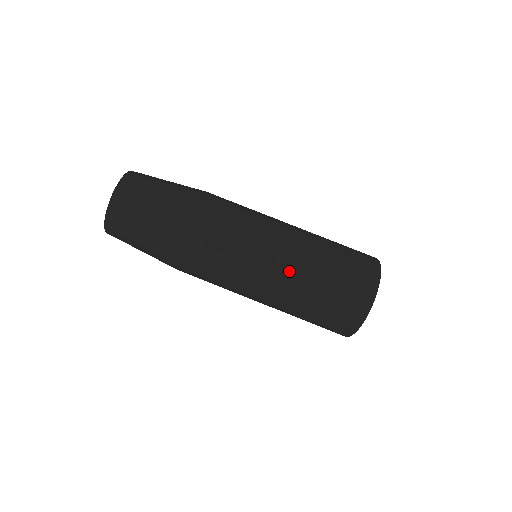
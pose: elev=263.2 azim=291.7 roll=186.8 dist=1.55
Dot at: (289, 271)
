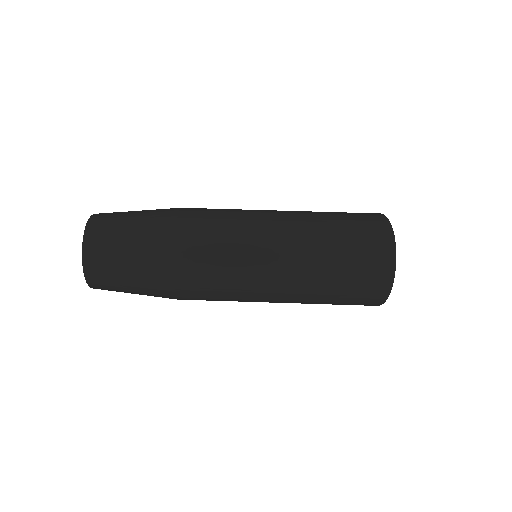
Dot at: occluded
